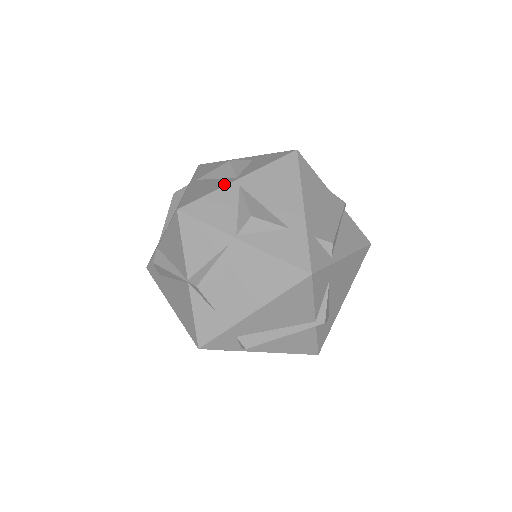
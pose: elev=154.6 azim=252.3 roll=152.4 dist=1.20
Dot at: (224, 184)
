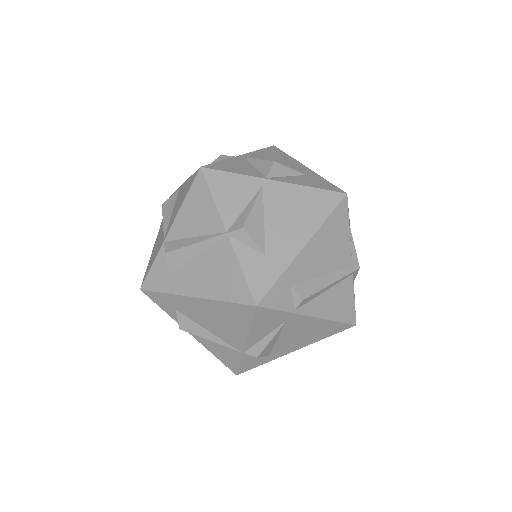
Dot at: (230, 158)
